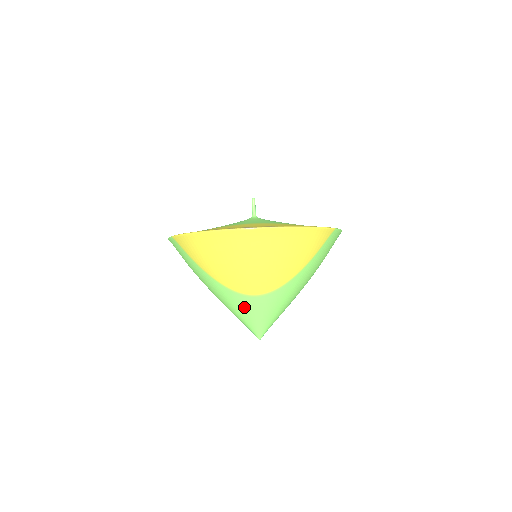
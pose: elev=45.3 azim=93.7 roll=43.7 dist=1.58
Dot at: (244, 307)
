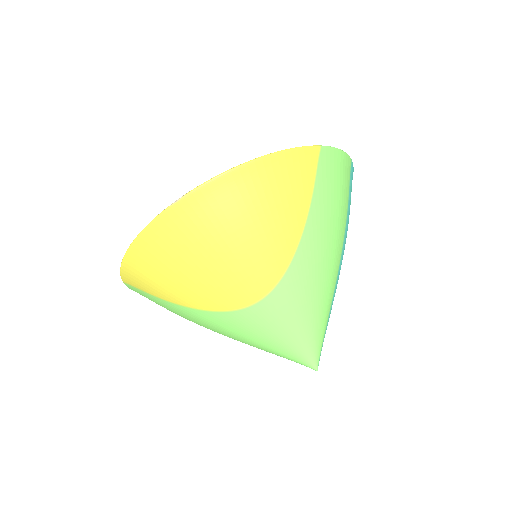
Dot at: (257, 329)
